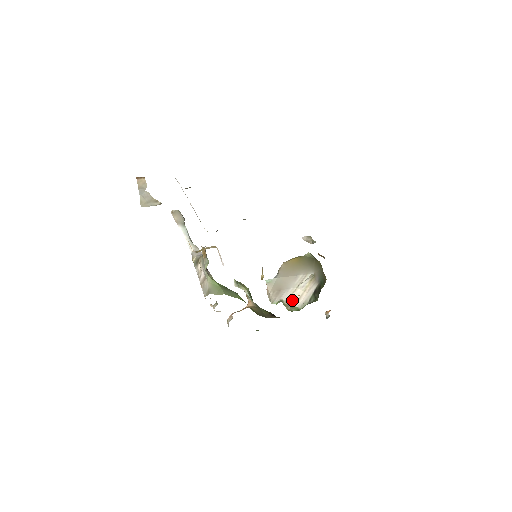
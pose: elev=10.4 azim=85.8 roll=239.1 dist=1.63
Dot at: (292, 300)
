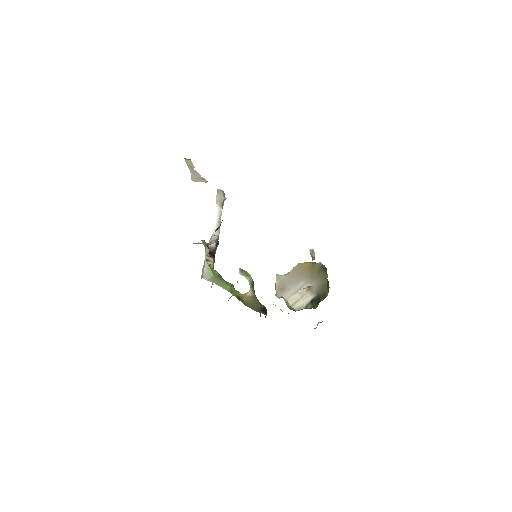
Dot at: (290, 301)
